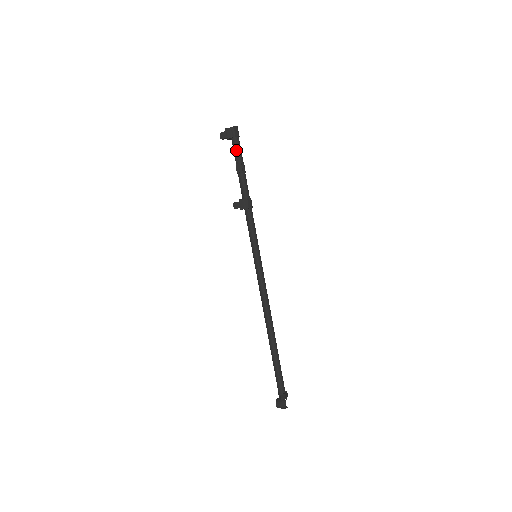
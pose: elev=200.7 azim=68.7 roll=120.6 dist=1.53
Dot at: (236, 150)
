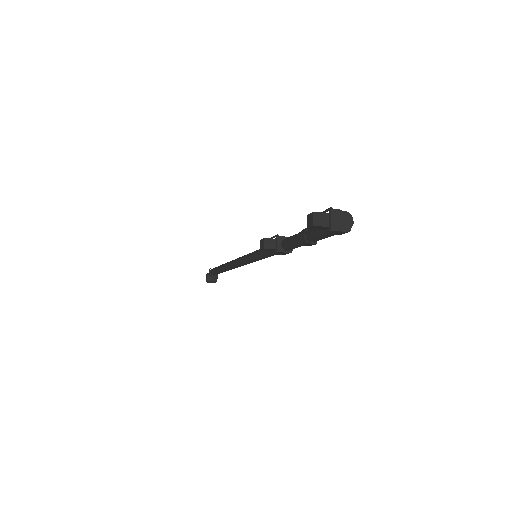
Dot at: occluded
